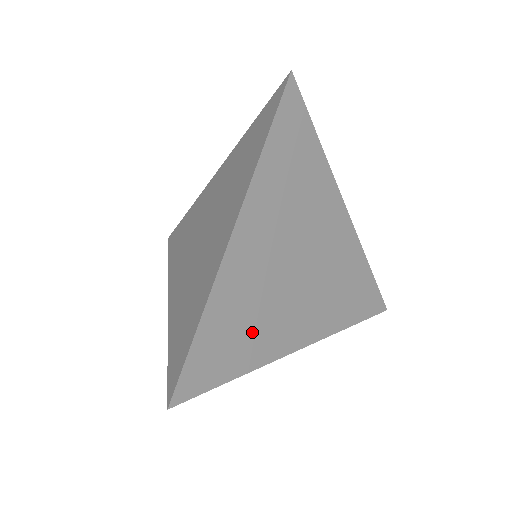
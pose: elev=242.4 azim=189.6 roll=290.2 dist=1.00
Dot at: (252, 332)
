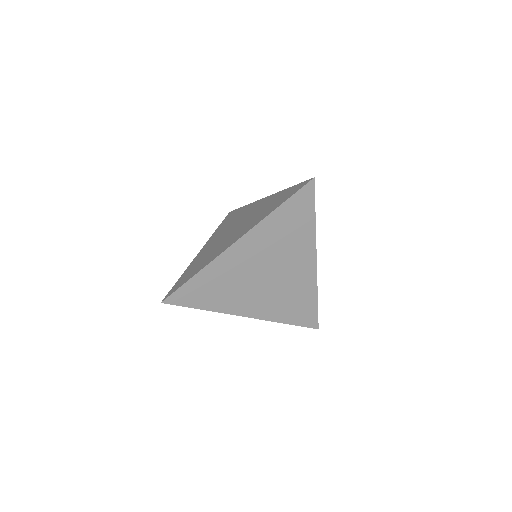
Dot at: (222, 293)
